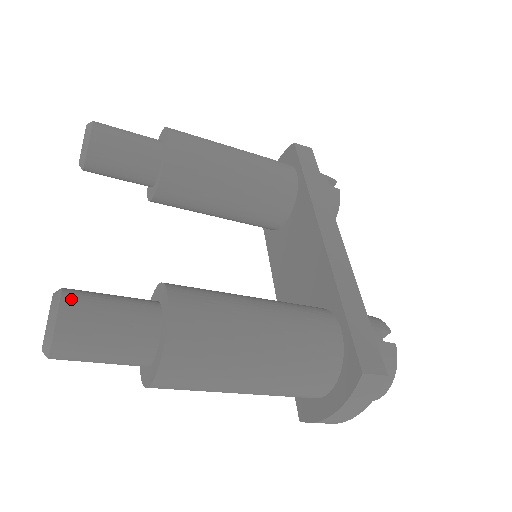
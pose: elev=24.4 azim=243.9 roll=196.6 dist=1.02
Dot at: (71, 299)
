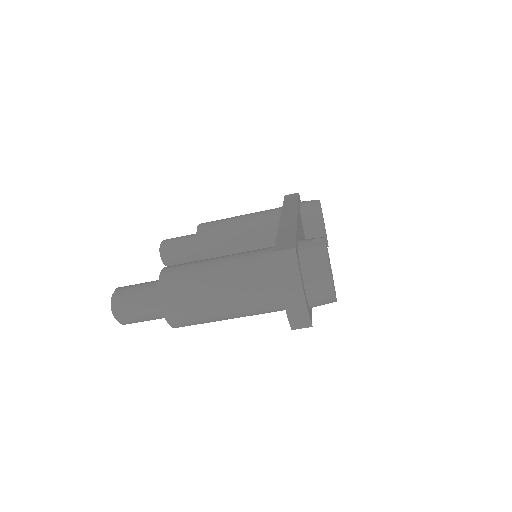
Dot at: (122, 287)
